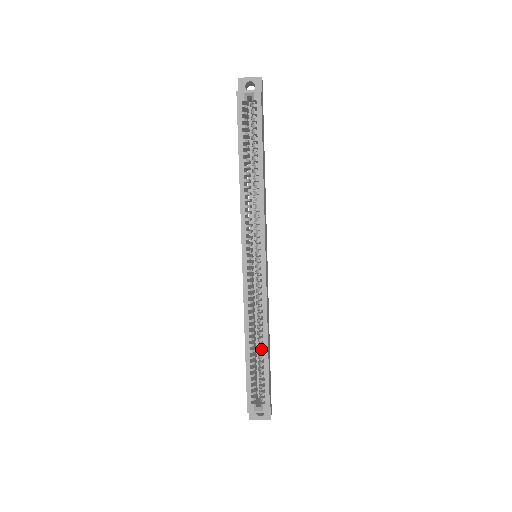
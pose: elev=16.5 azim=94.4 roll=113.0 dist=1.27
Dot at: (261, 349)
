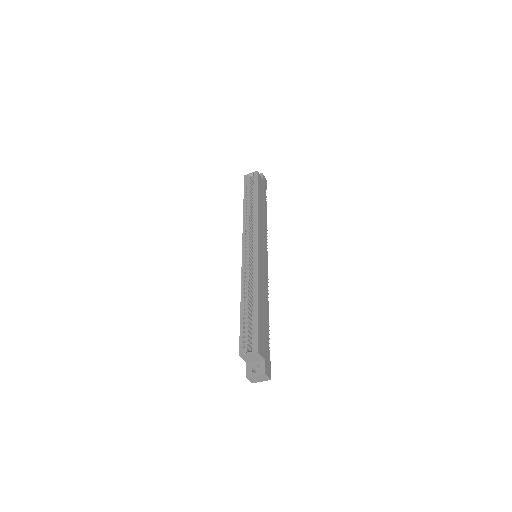
Dot at: (253, 305)
